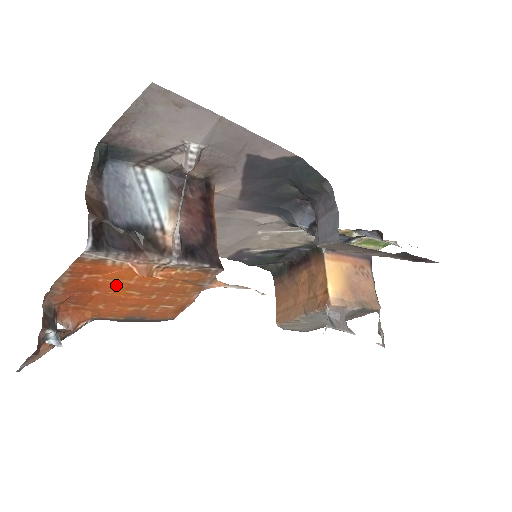
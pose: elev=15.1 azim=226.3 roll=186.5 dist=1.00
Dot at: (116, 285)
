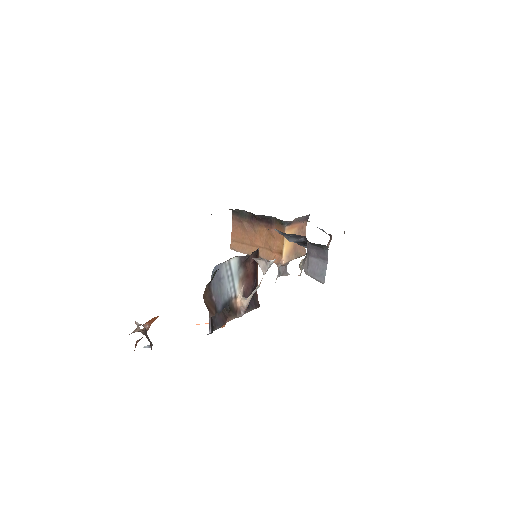
Dot at: occluded
